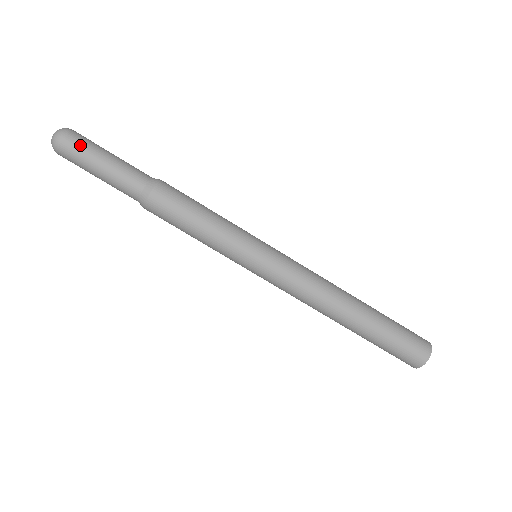
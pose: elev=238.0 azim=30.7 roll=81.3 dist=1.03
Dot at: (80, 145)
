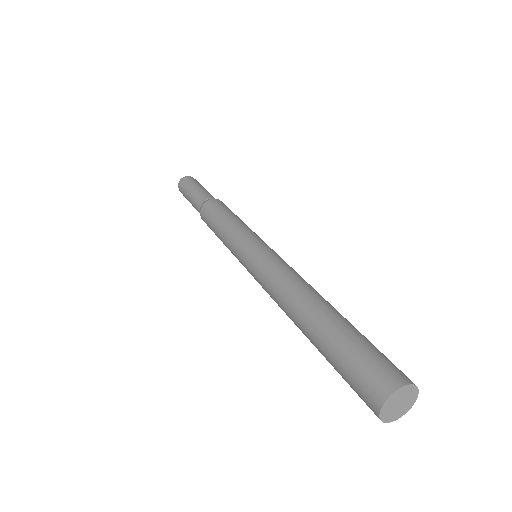
Dot at: (187, 182)
